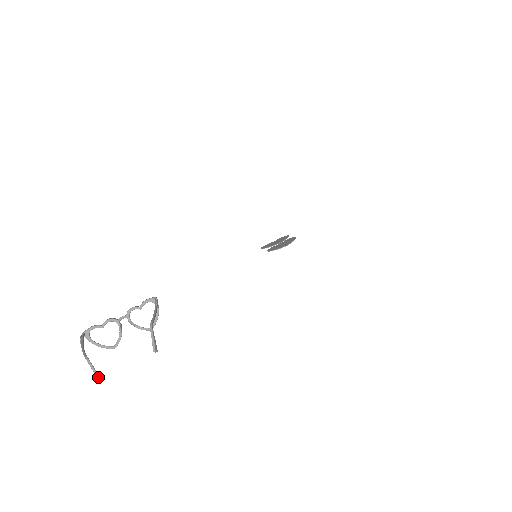
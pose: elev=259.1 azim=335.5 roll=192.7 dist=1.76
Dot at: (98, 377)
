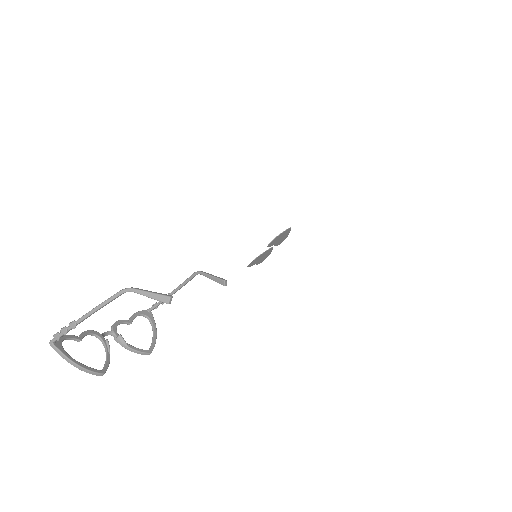
Dot at: (167, 295)
